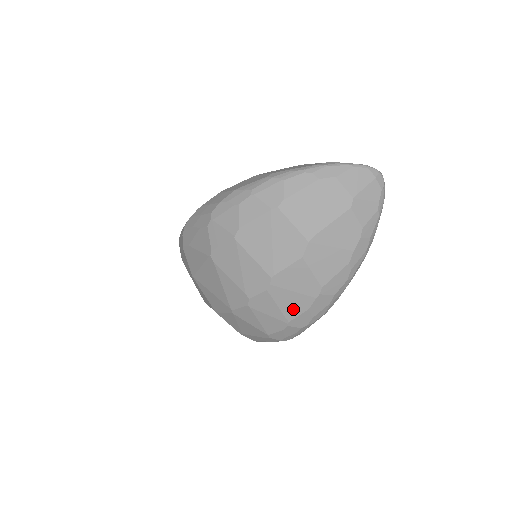
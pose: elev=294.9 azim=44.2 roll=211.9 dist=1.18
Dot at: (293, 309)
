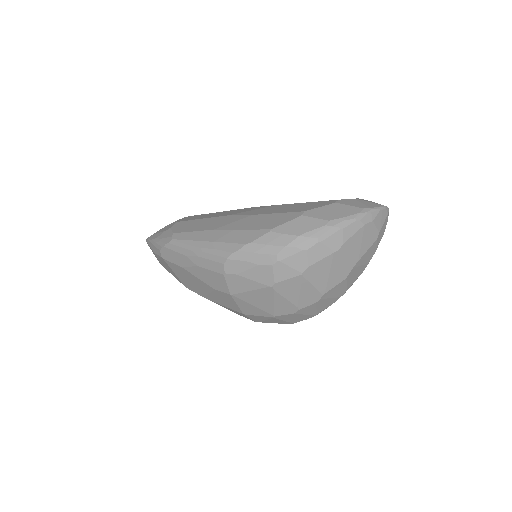
Dot at: (324, 307)
